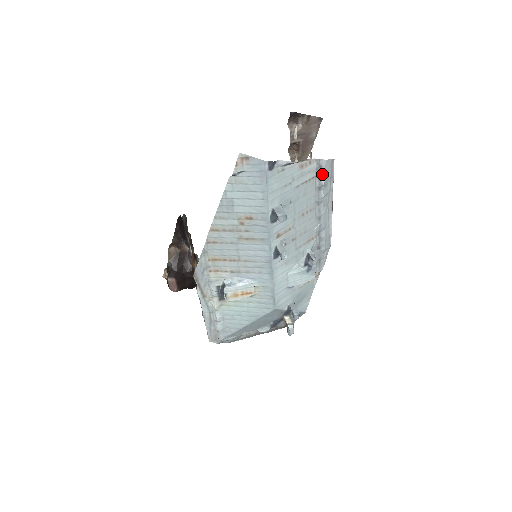
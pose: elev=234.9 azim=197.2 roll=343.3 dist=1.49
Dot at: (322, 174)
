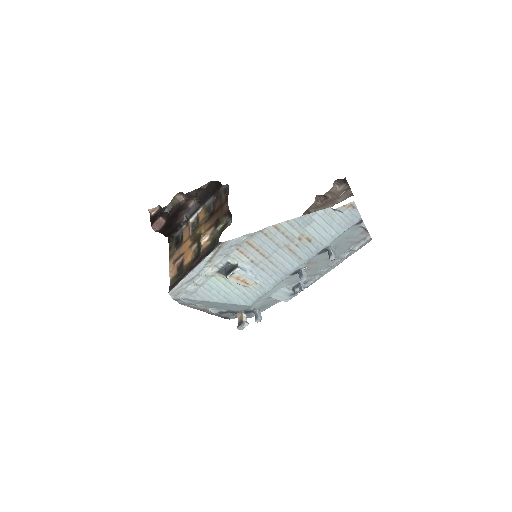
Dot at: (360, 244)
